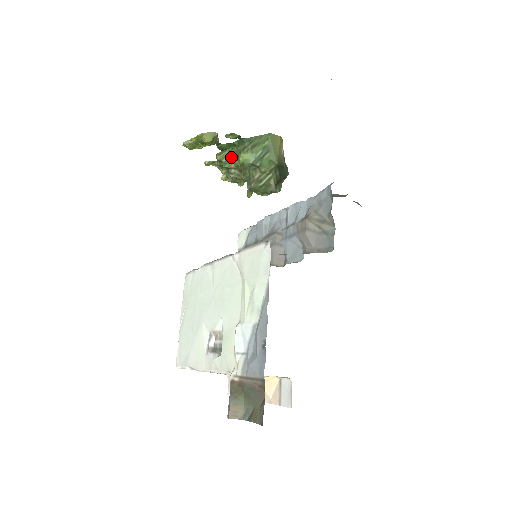
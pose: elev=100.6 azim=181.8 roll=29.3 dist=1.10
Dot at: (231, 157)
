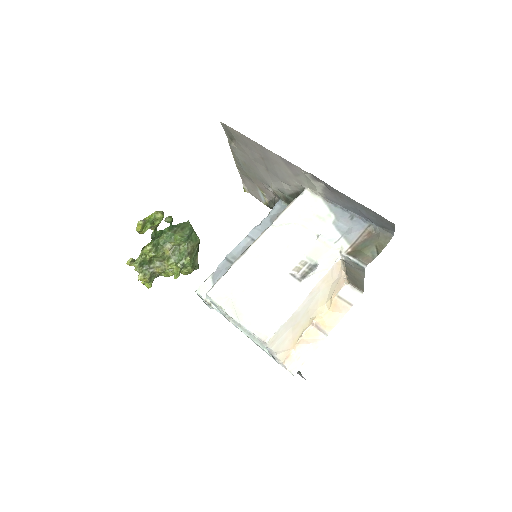
Dot at: (158, 246)
